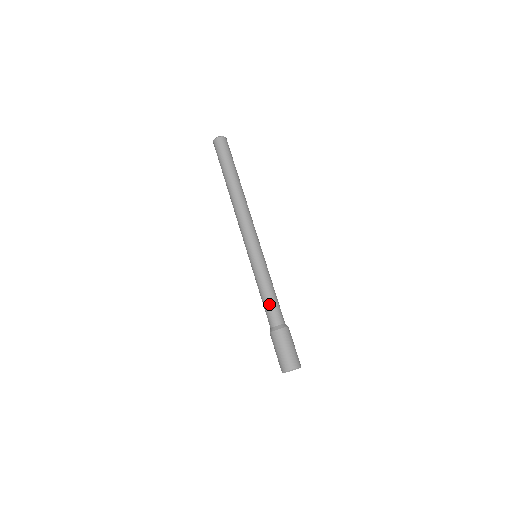
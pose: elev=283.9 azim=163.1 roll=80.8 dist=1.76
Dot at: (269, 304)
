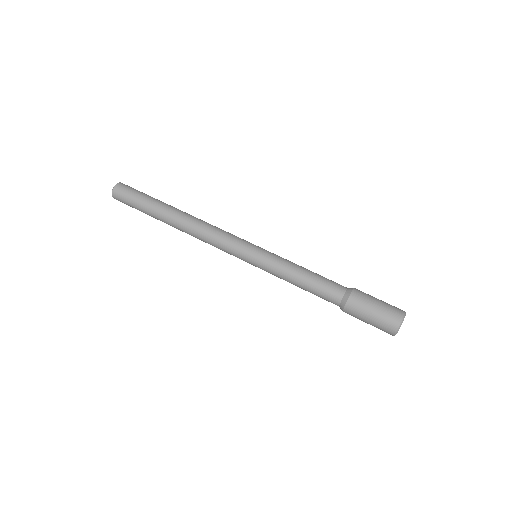
Dot at: (314, 286)
